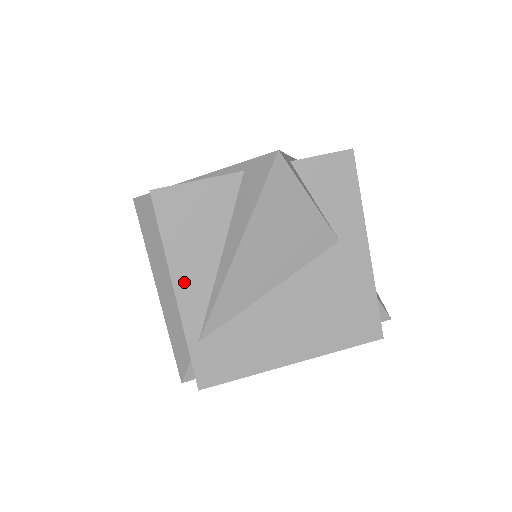
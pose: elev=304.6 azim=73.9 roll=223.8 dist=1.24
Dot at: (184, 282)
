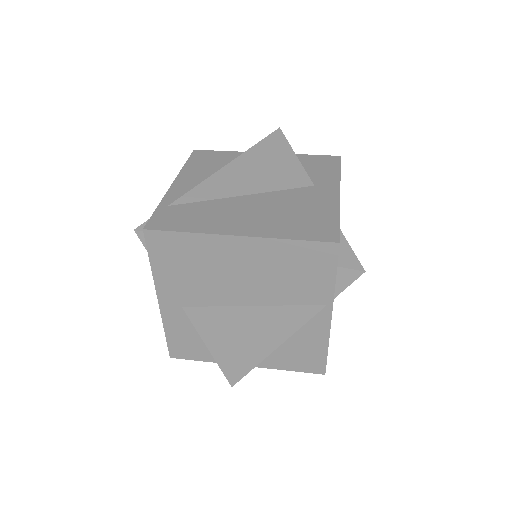
Dot at: (183, 180)
